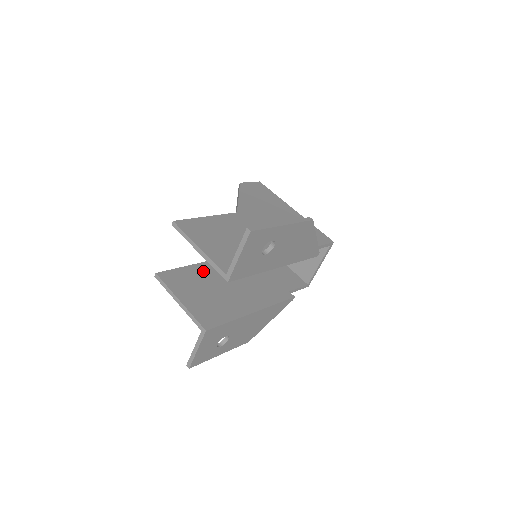
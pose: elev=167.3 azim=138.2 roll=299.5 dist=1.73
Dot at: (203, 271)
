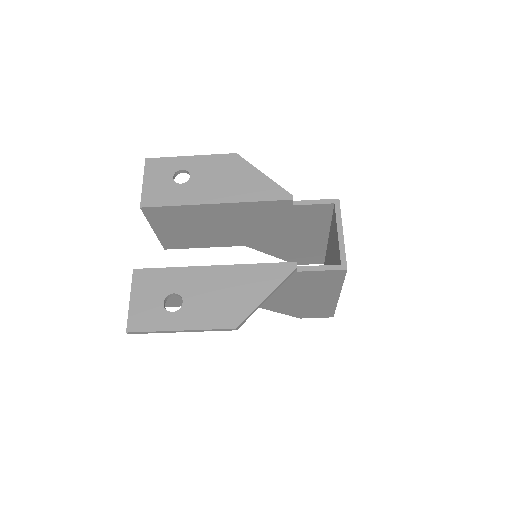
Dot at: occluded
